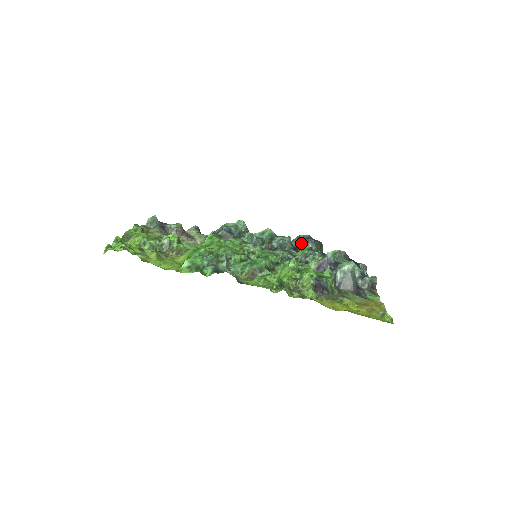
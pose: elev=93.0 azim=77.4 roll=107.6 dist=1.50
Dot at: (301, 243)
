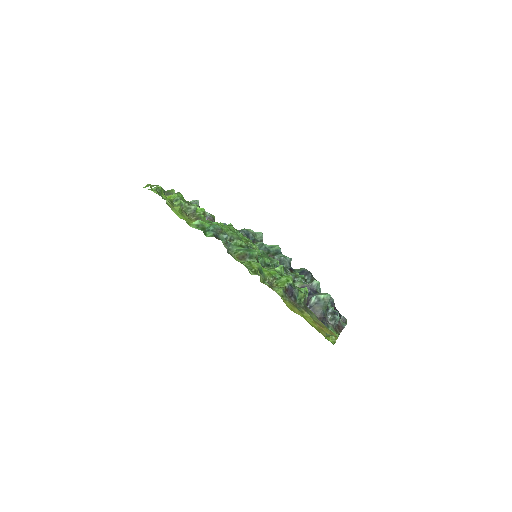
Dot at: (300, 273)
